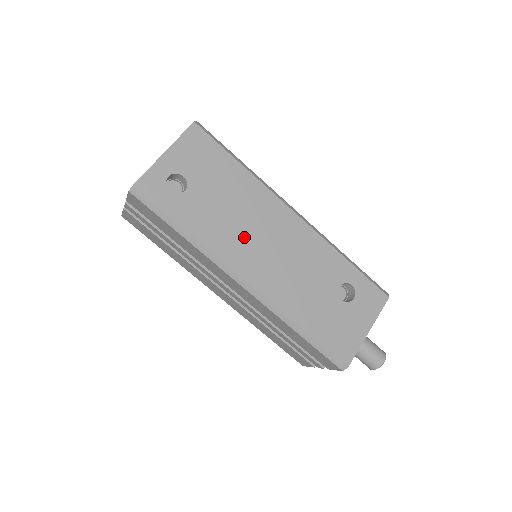
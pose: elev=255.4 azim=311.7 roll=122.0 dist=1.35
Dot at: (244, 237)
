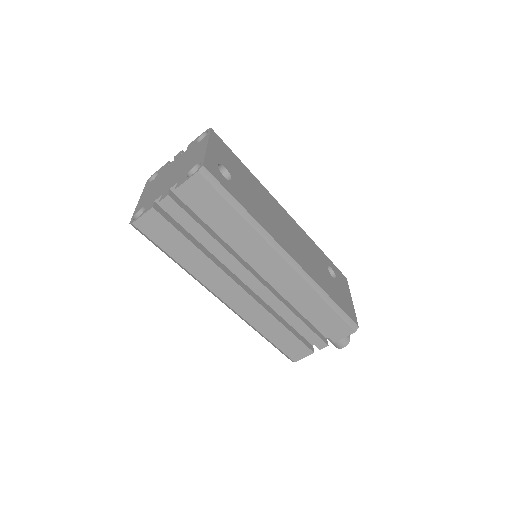
Dot at: (274, 223)
